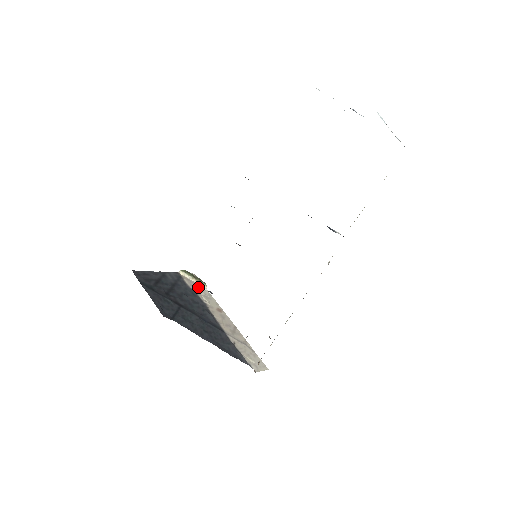
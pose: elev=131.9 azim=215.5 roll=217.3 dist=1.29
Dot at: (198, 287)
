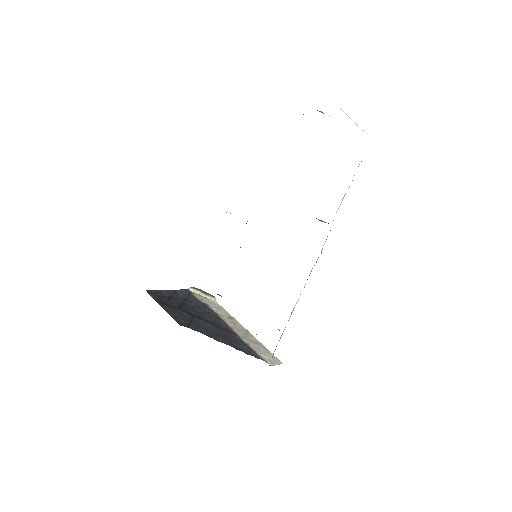
Dot at: (208, 300)
